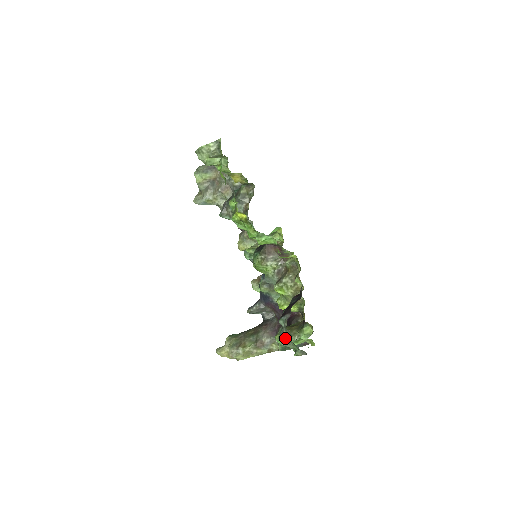
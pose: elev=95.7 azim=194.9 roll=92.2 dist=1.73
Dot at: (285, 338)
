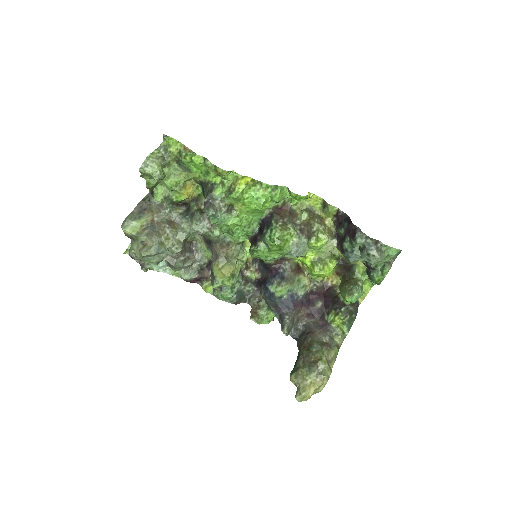
Dot at: (376, 247)
